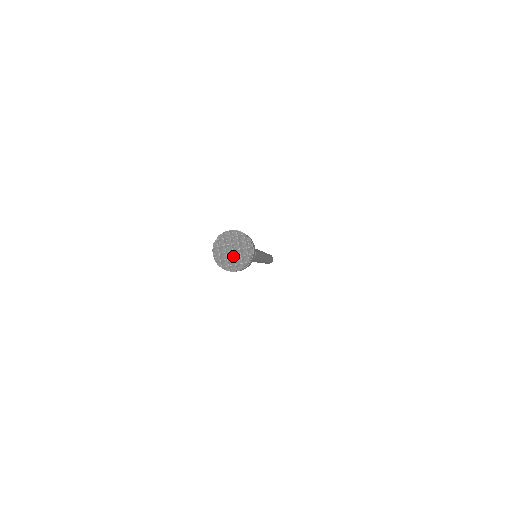
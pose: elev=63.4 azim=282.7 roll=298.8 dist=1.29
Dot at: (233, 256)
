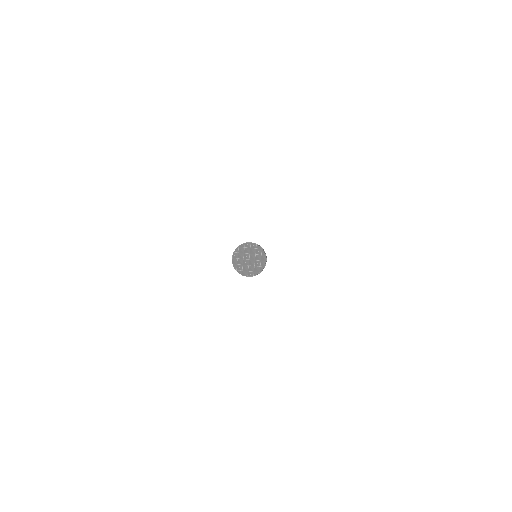
Dot at: (248, 264)
